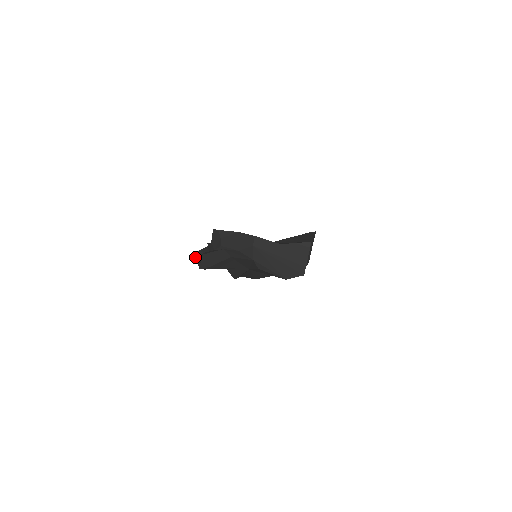
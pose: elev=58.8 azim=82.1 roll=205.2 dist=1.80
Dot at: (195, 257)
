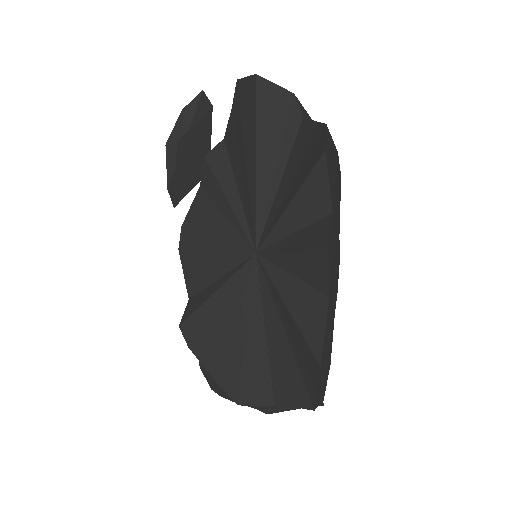
Dot at: occluded
